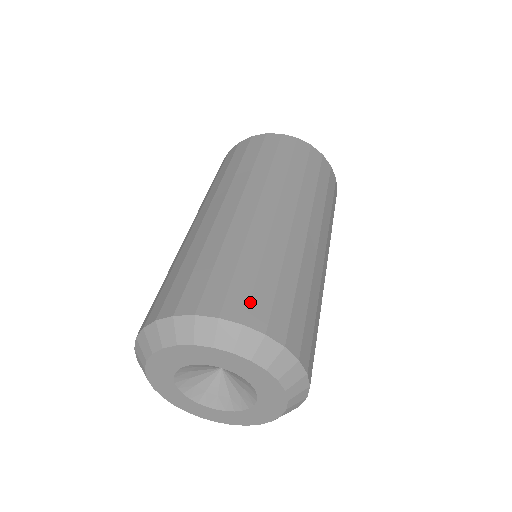
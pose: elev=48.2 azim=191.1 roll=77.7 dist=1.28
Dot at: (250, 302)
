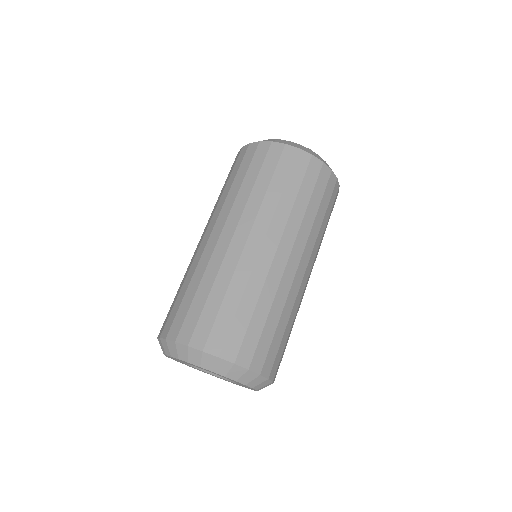
Dot at: (256, 351)
